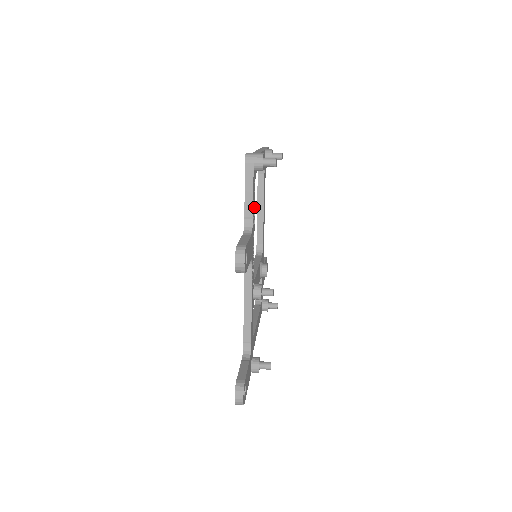
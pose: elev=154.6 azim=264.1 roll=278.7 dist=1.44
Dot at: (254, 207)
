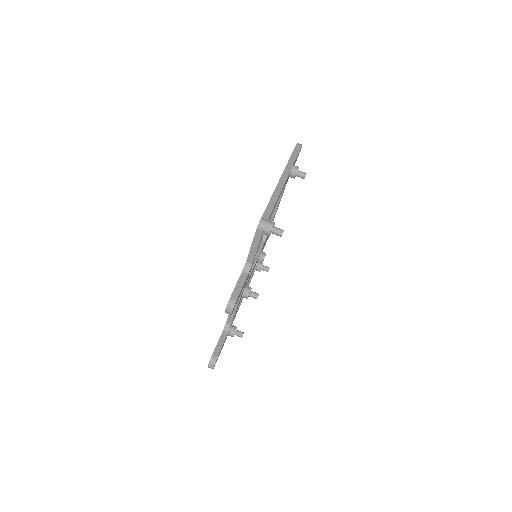
Dot at: (257, 250)
